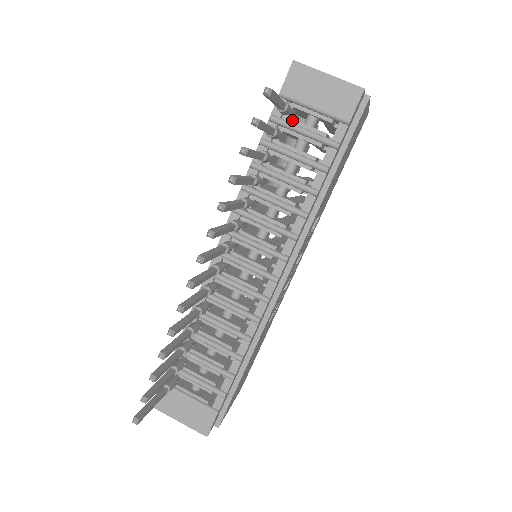
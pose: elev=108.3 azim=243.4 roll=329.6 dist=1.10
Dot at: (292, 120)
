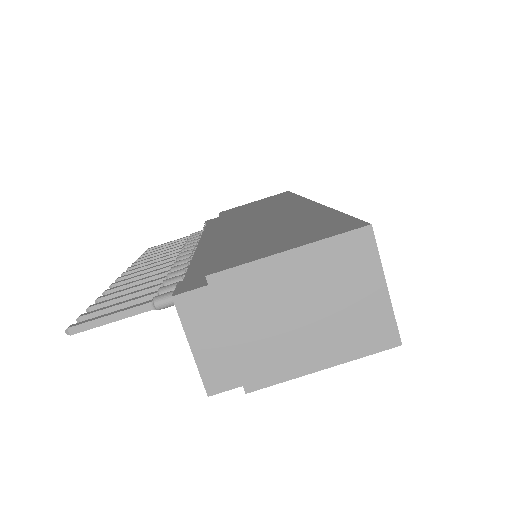
Dot at: occluded
